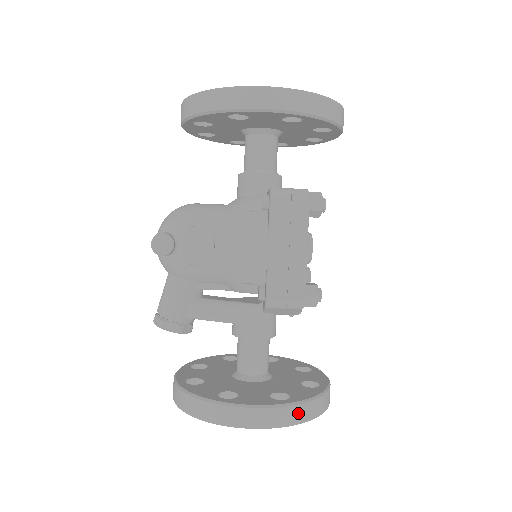
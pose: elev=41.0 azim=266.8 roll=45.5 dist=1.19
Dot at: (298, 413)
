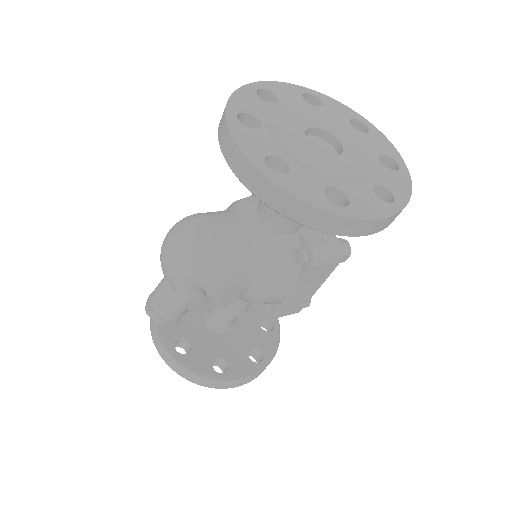
Dot at: occluded
